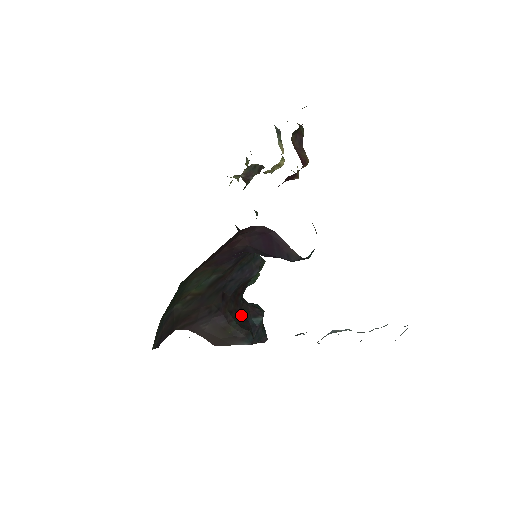
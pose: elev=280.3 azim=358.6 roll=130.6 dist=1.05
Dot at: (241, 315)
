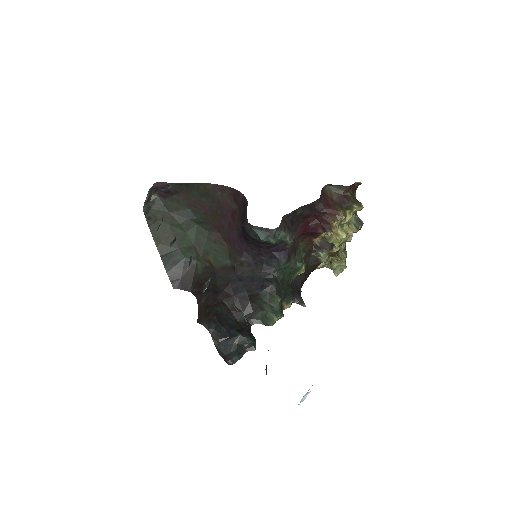
Dot at: (230, 319)
